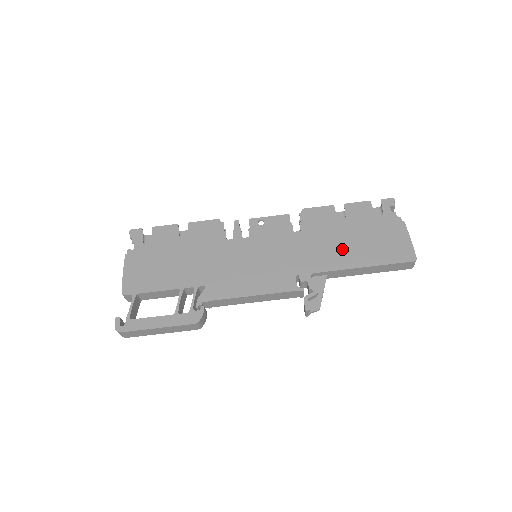
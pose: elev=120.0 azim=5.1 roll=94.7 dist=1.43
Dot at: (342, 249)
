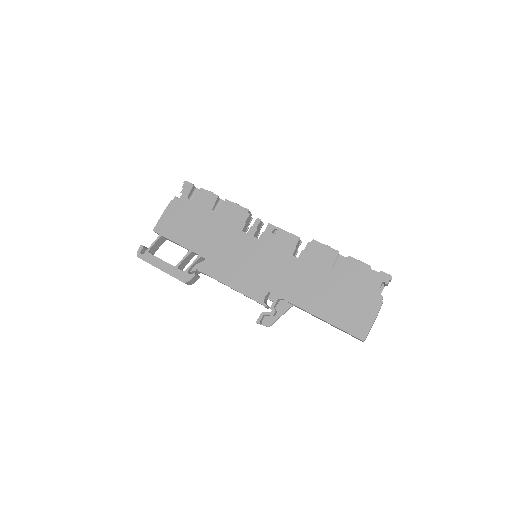
Dot at: (316, 293)
